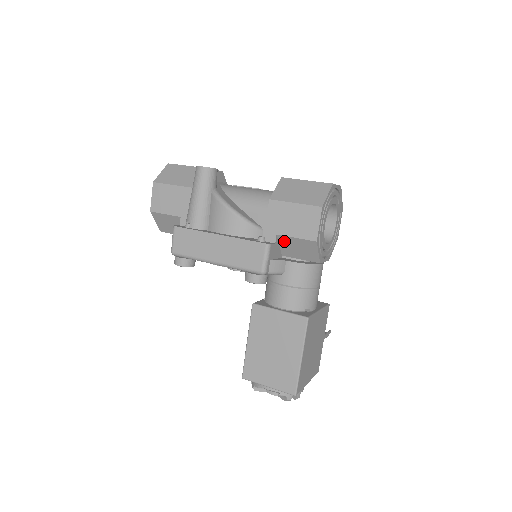
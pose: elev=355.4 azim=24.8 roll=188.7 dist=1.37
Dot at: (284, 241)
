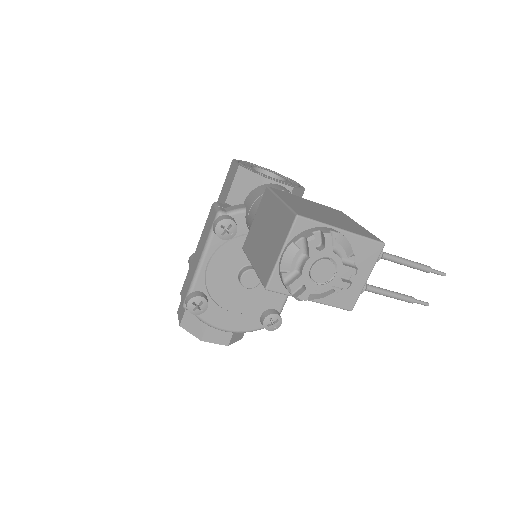
Dot at: (233, 200)
